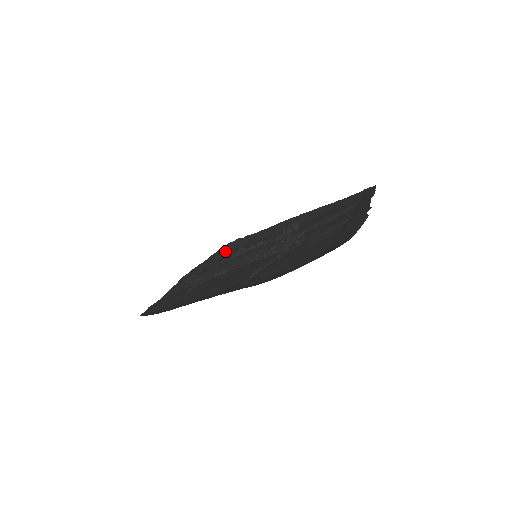
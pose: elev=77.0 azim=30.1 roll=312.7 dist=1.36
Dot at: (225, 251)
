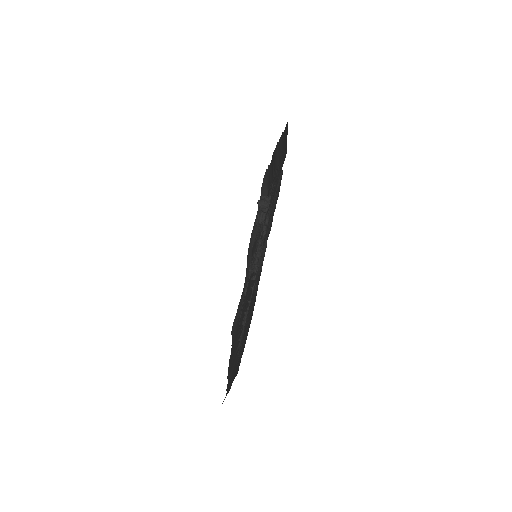
Dot at: (265, 191)
